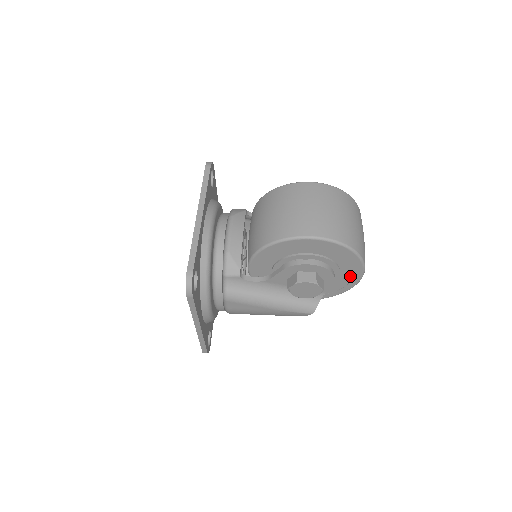
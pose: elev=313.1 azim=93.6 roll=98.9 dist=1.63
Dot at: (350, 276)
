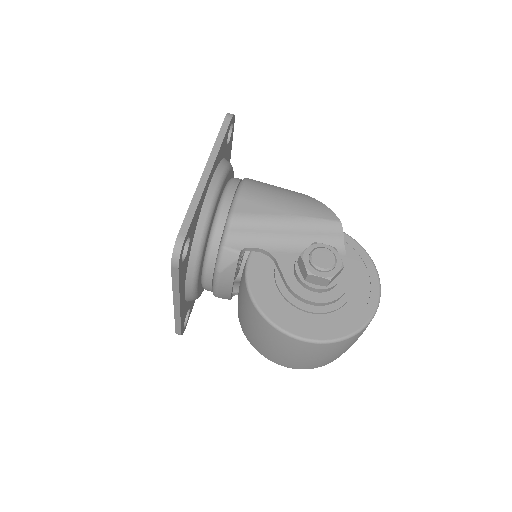
Dot at: occluded
